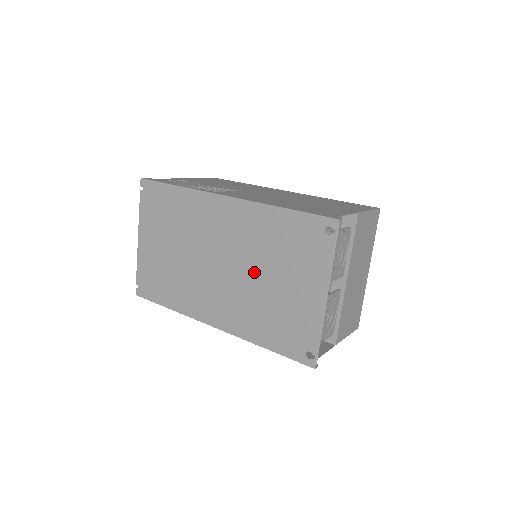
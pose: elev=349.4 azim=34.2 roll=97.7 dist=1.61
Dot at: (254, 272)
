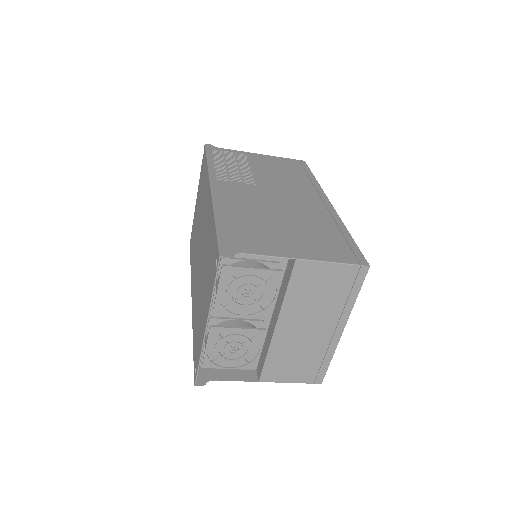
Dot at: (202, 270)
